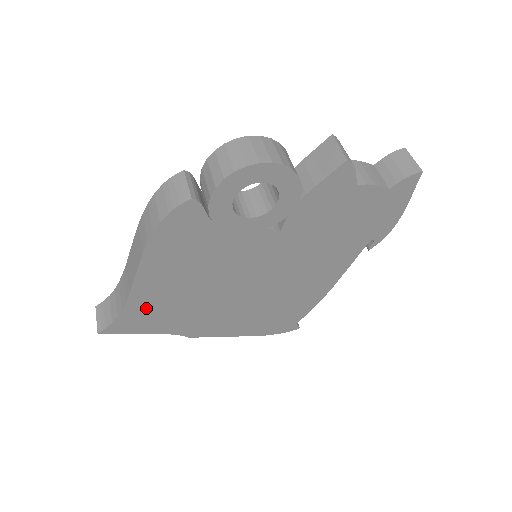
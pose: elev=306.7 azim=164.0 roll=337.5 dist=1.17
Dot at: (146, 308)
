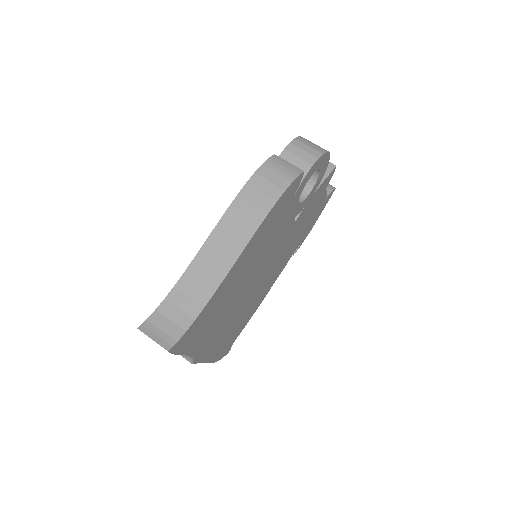
Dot at: (211, 308)
